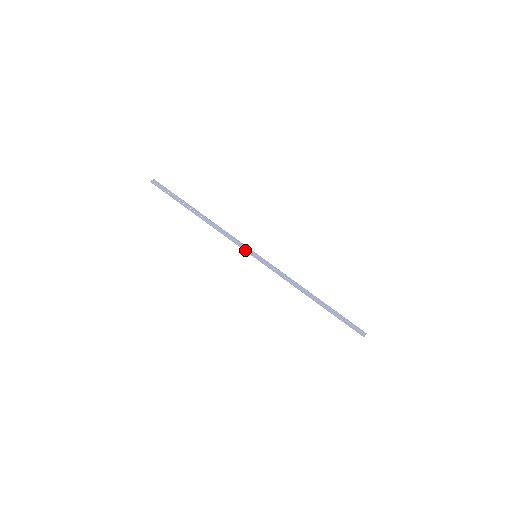
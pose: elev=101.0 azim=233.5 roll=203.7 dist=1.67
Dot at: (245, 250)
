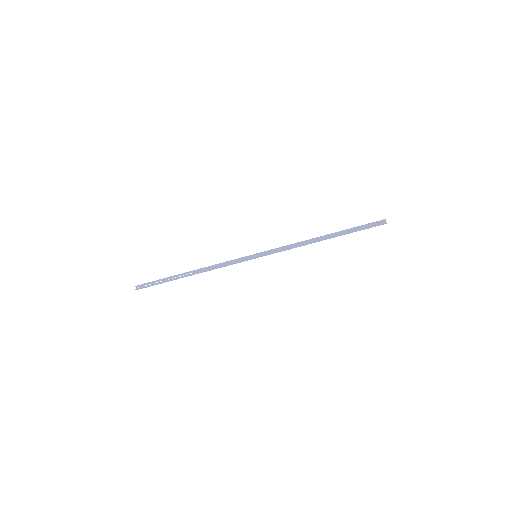
Dot at: occluded
